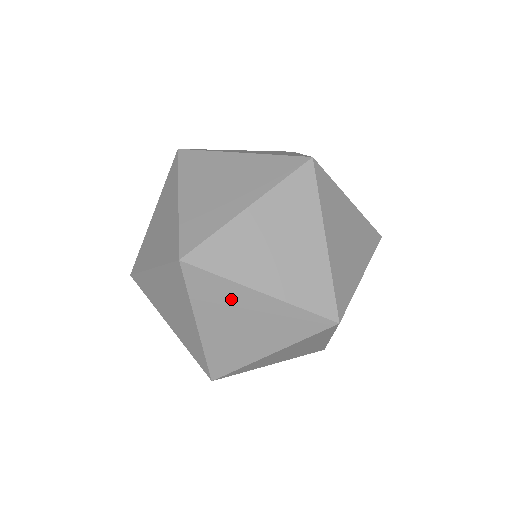
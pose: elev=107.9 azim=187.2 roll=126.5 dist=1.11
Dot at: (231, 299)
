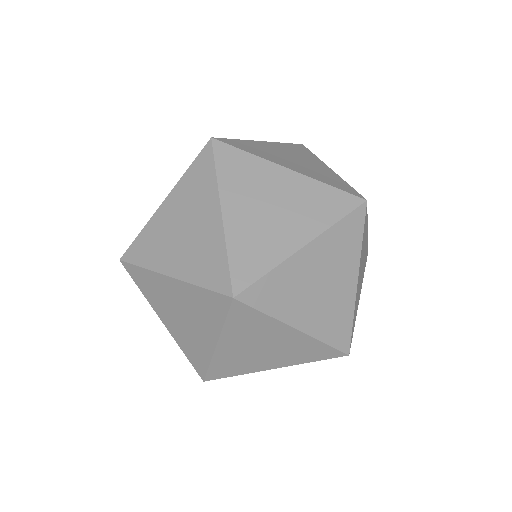
Dot at: (259, 177)
